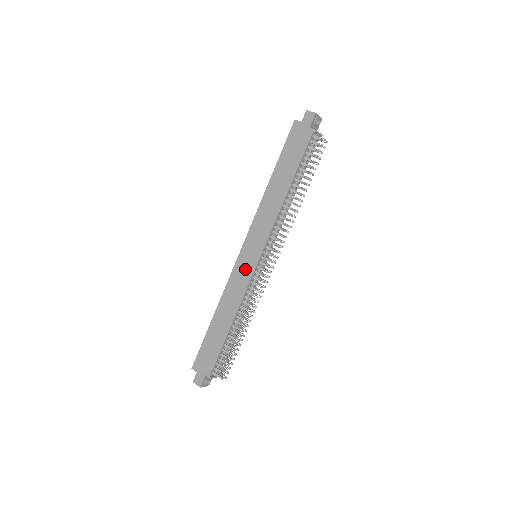
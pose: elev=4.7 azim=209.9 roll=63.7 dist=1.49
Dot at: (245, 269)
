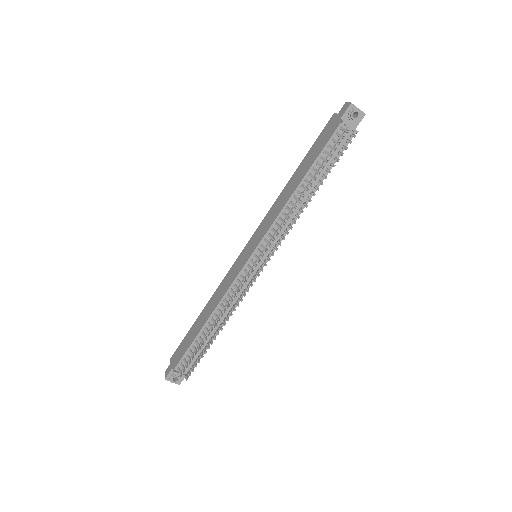
Dot at: (239, 265)
